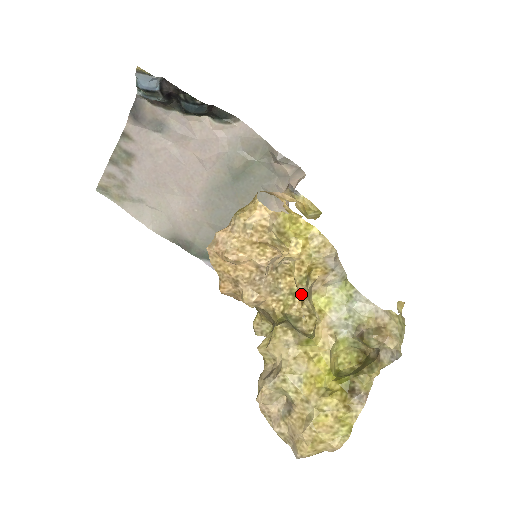
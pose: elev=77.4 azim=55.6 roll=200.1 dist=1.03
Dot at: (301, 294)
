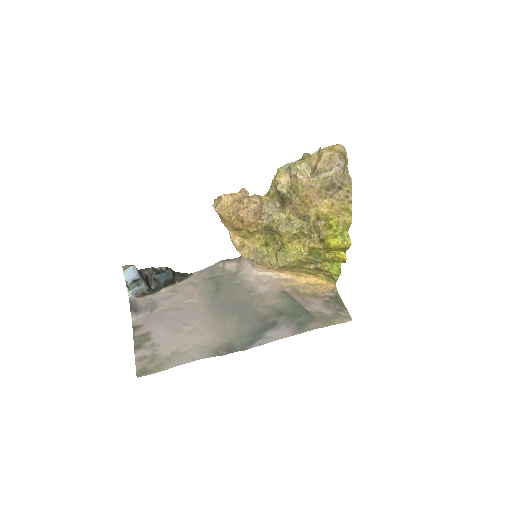
Dot at: occluded
